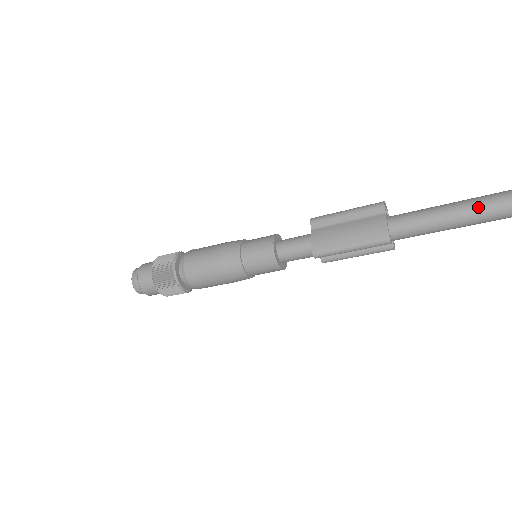
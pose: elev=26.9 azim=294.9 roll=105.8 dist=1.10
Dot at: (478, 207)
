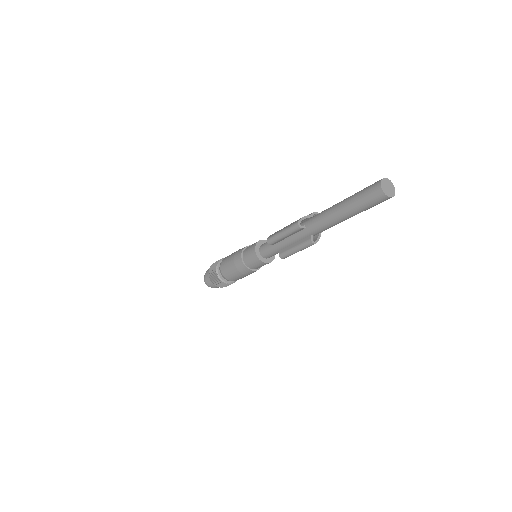
Dot at: (346, 199)
